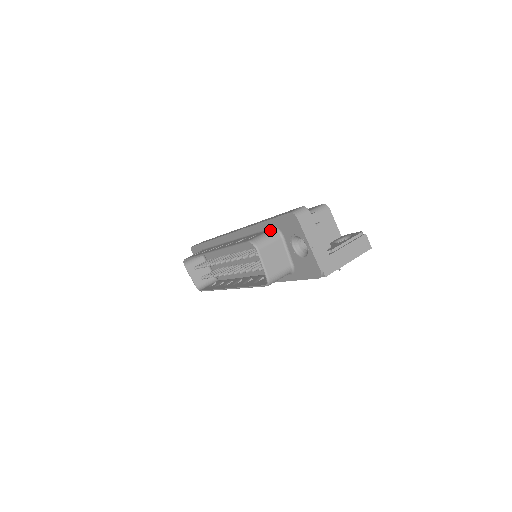
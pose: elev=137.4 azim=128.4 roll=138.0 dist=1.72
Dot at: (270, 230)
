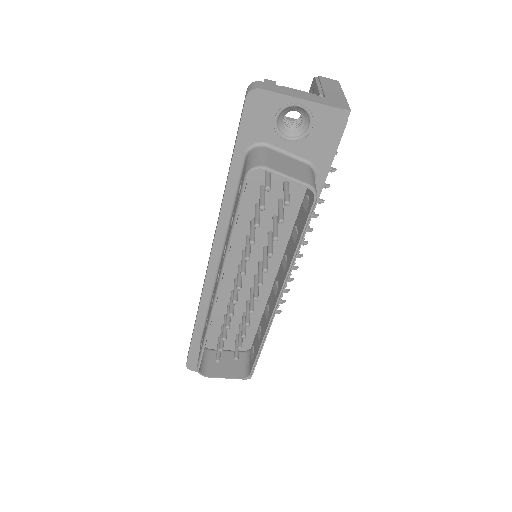
Dot at: (247, 156)
